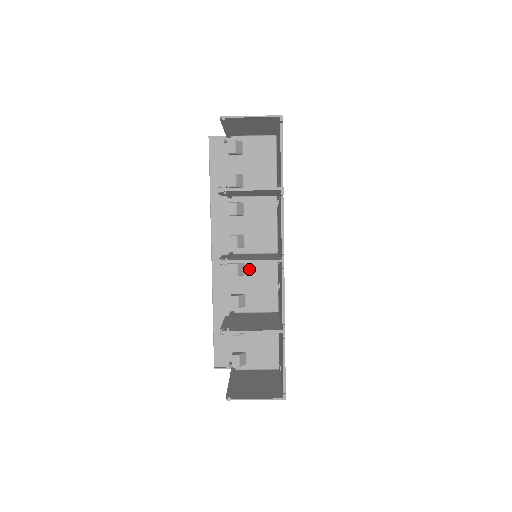
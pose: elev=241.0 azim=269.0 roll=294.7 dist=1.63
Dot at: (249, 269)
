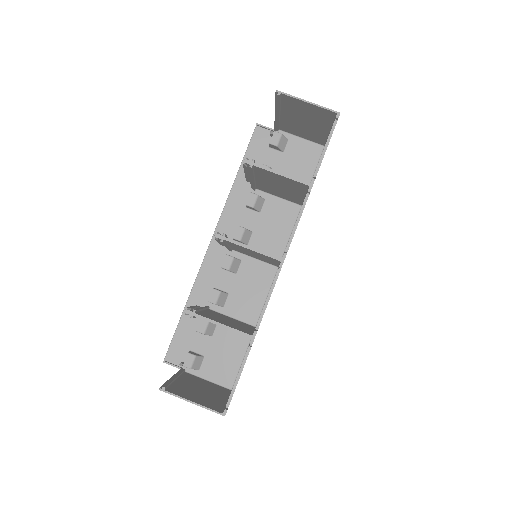
Dot at: (243, 269)
